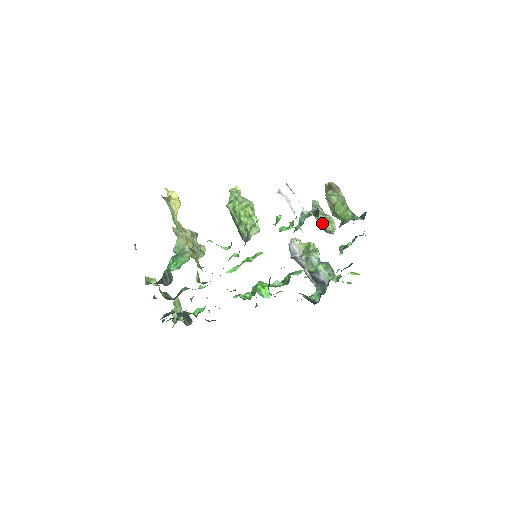
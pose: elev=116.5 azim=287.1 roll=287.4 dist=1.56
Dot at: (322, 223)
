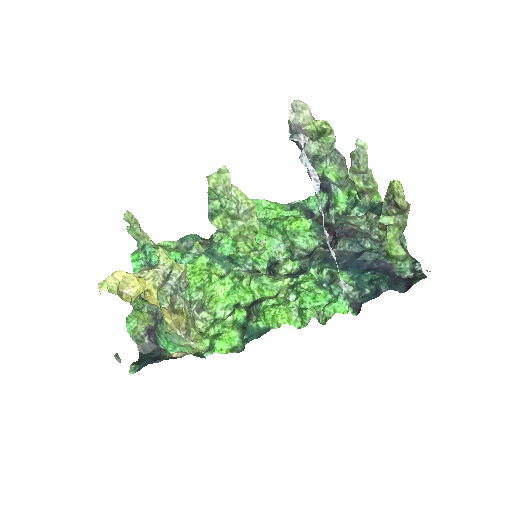
Dot at: (358, 192)
